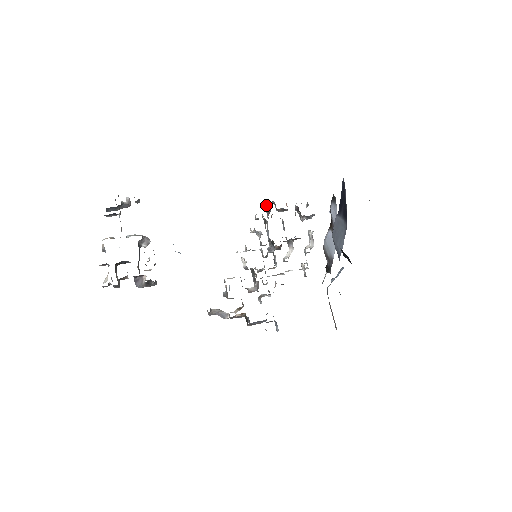
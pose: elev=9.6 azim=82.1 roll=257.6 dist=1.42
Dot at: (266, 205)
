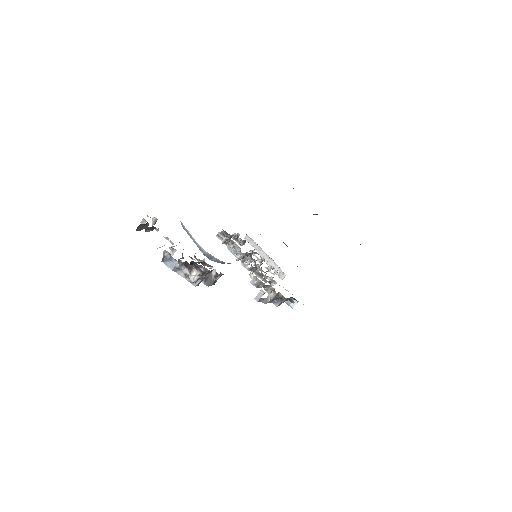
Dot at: (220, 234)
